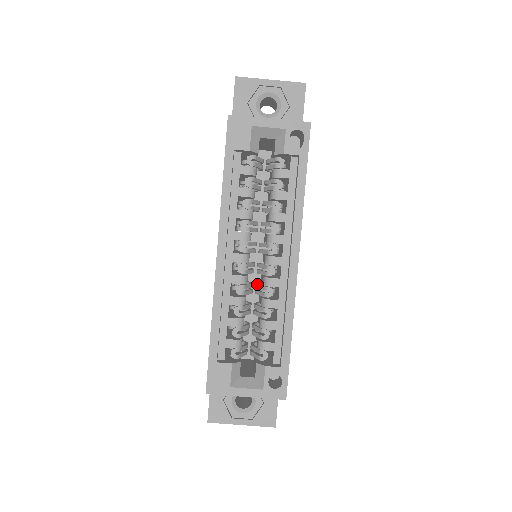
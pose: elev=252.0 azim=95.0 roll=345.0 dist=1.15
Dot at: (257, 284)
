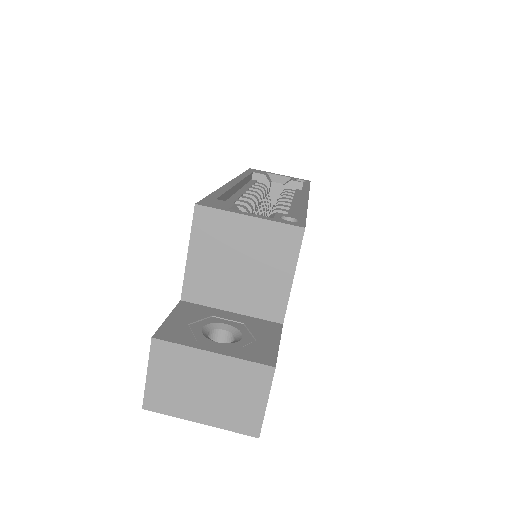
Dot at: occluded
